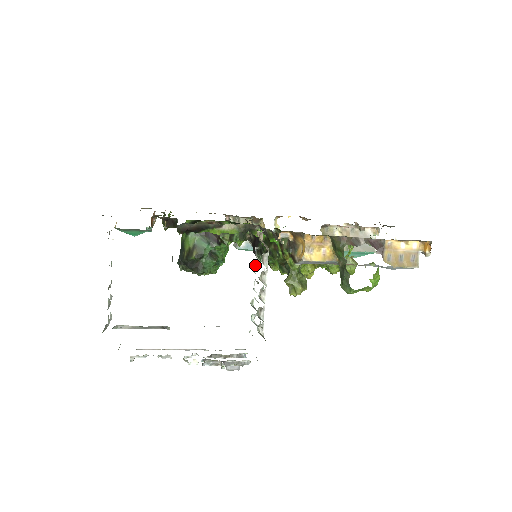
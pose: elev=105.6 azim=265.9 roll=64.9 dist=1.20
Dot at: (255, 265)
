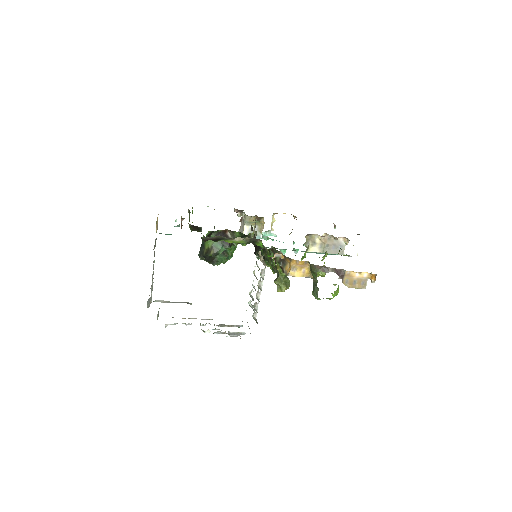
Dot at: occluded
